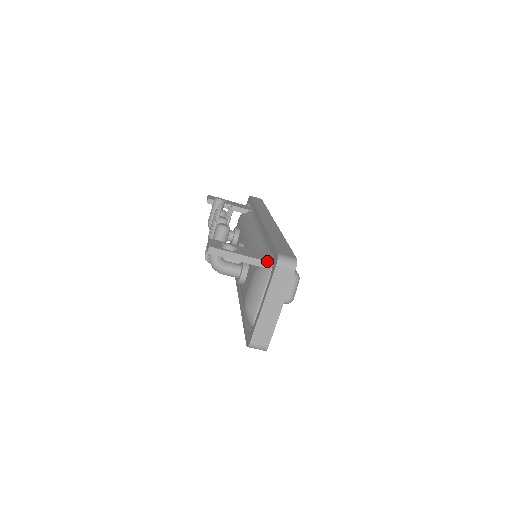
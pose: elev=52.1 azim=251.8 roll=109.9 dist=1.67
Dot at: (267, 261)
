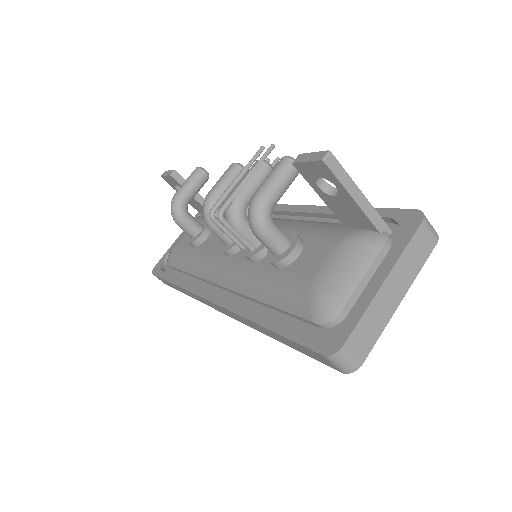
Dot at: occluded
